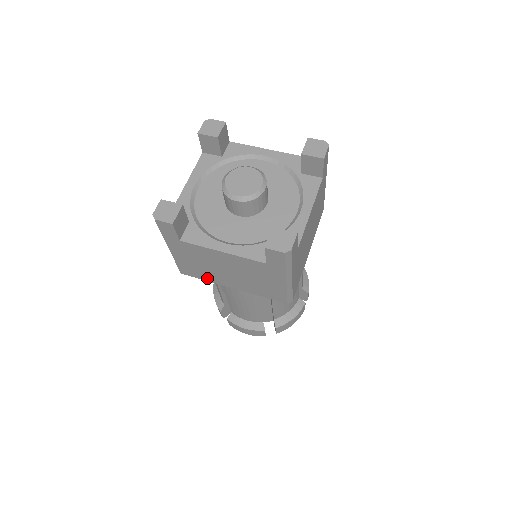
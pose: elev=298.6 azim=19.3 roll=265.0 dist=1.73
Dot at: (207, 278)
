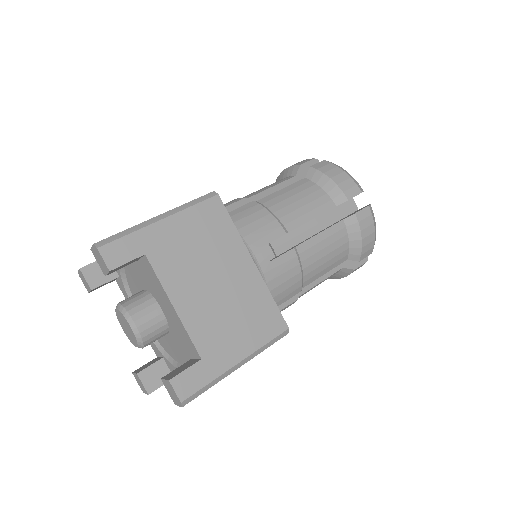
Dot at: occluded
